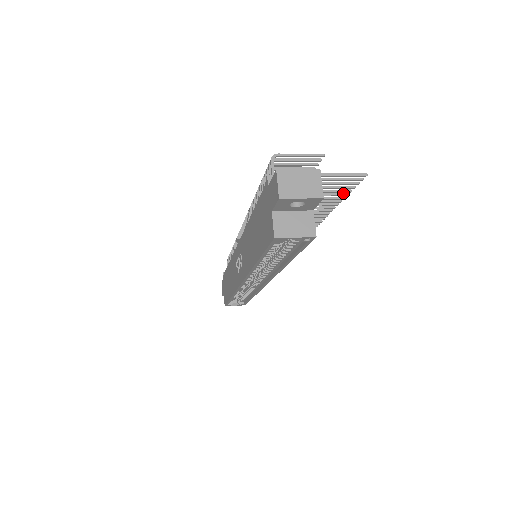
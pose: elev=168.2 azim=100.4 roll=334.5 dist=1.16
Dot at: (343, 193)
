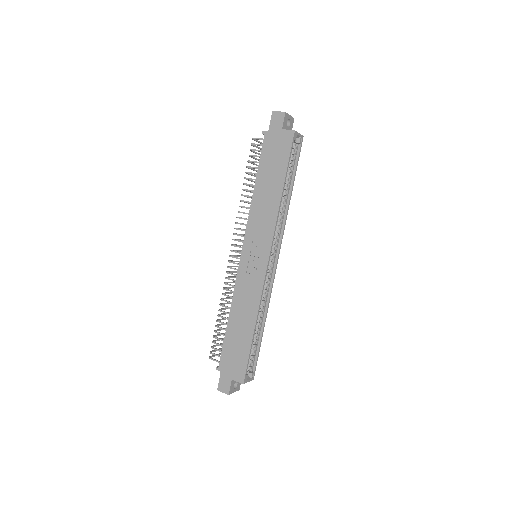
Dot at: occluded
